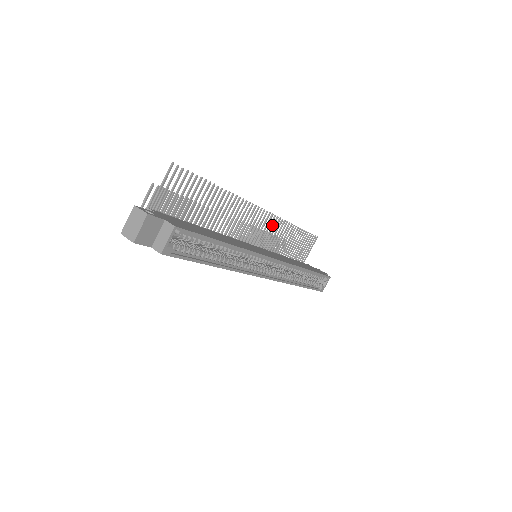
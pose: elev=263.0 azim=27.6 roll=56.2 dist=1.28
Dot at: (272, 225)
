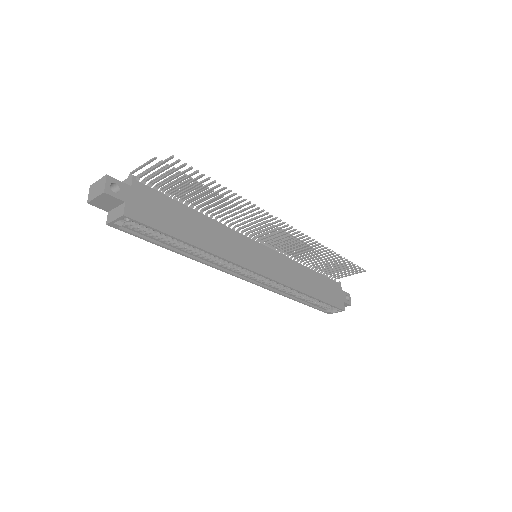
Dot at: (301, 240)
